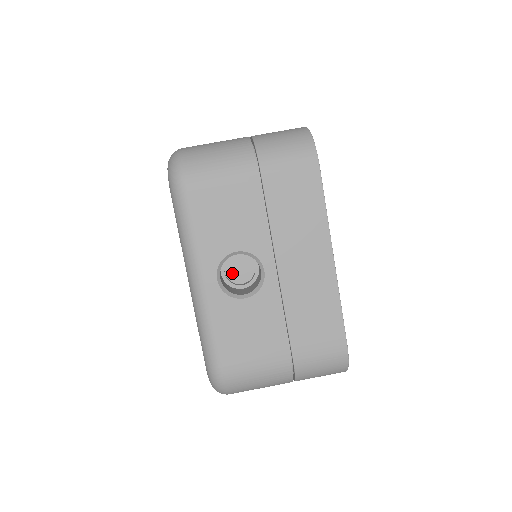
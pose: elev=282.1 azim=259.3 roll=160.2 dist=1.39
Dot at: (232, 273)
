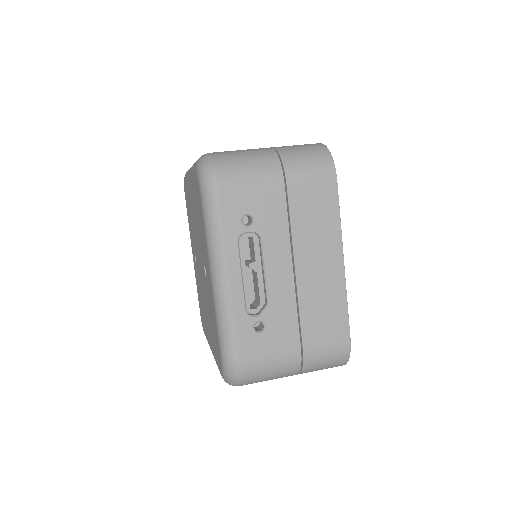
Dot at: occluded
